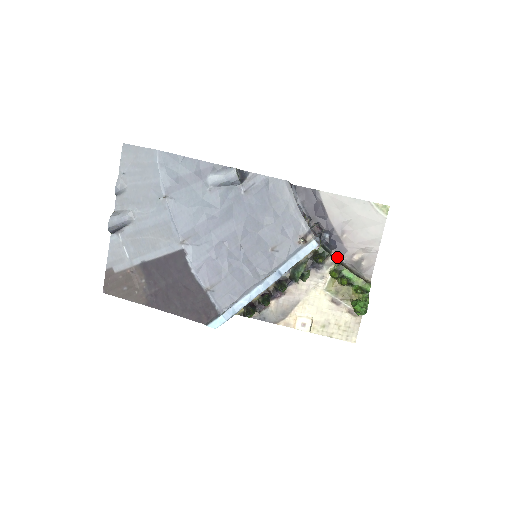
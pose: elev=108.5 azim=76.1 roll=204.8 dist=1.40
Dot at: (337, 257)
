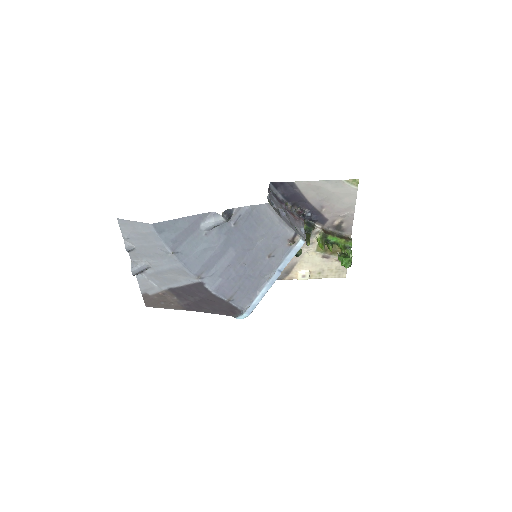
Dot at: (321, 226)
